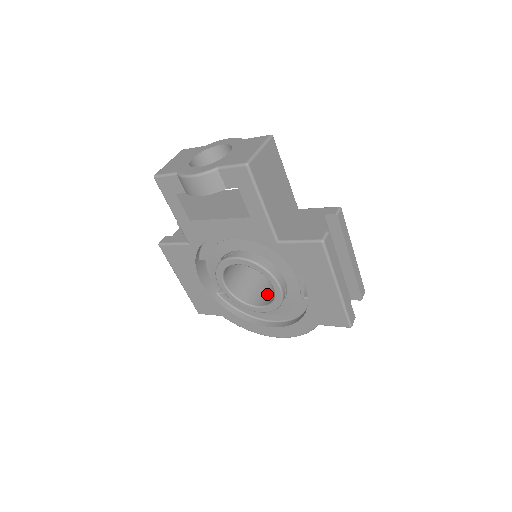
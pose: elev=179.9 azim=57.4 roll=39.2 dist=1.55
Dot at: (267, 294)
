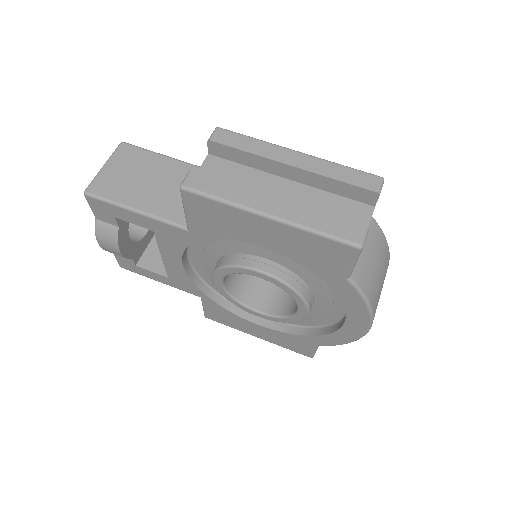
Dot at: occluded
